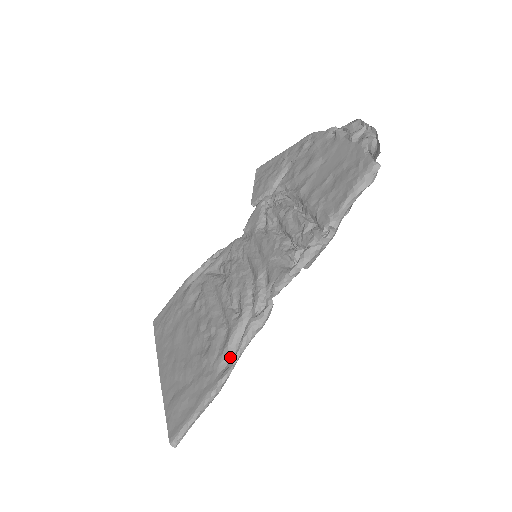
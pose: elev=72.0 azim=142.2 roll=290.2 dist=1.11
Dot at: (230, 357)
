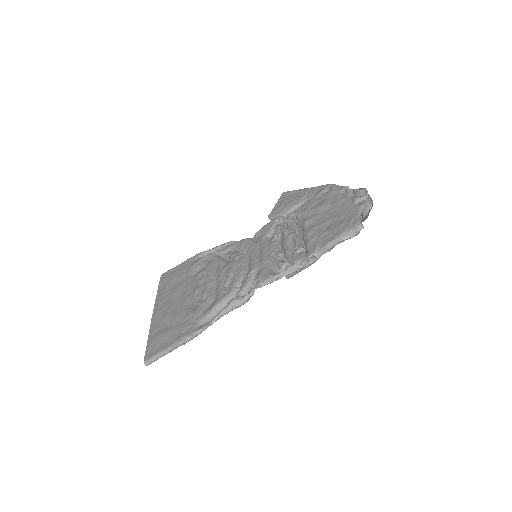
Dot at: (210, 318)
